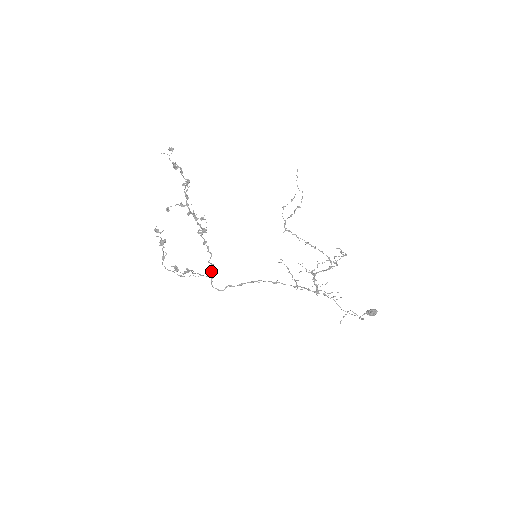
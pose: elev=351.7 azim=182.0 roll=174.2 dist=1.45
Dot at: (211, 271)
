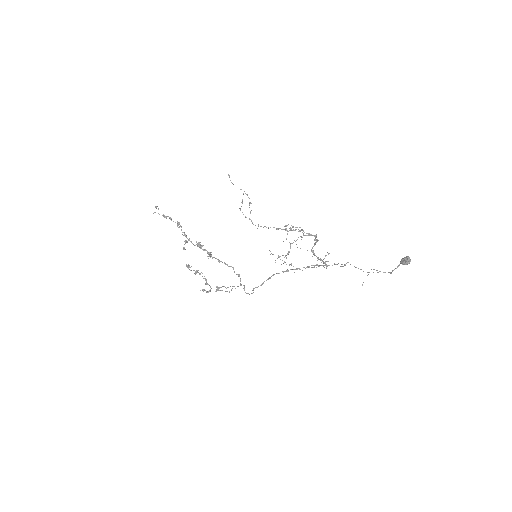
Dot at: (240, 280)
